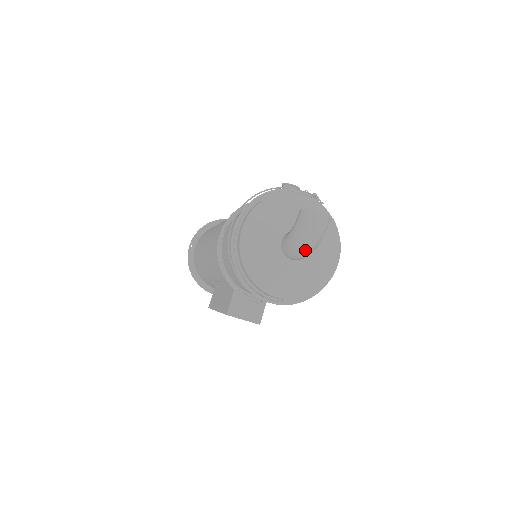
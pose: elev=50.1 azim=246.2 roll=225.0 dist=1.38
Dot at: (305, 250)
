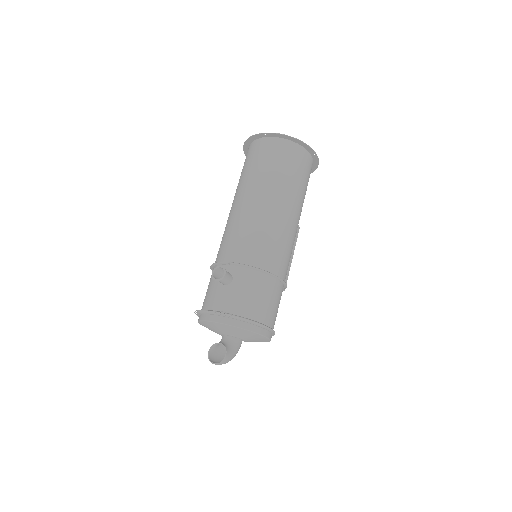
Dot at: occluded
